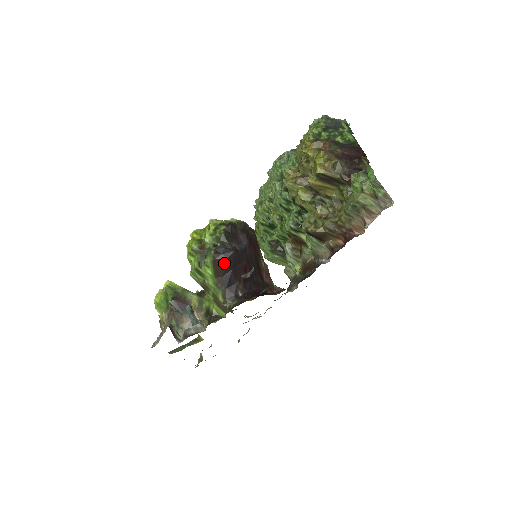
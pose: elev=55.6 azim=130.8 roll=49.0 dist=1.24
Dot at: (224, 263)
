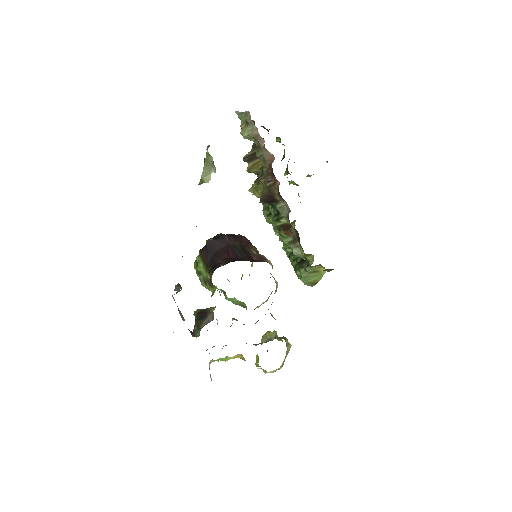
Dot at: (207, 251)
